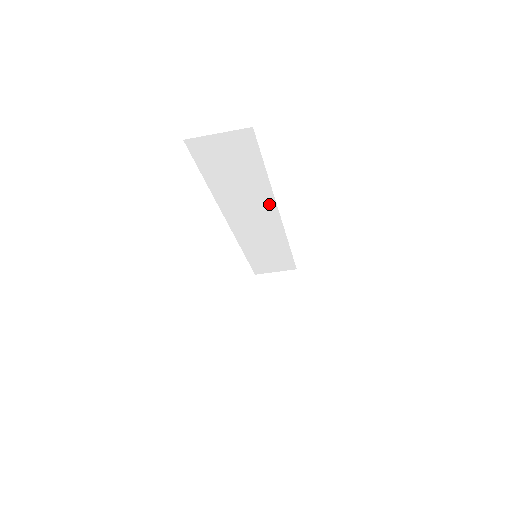
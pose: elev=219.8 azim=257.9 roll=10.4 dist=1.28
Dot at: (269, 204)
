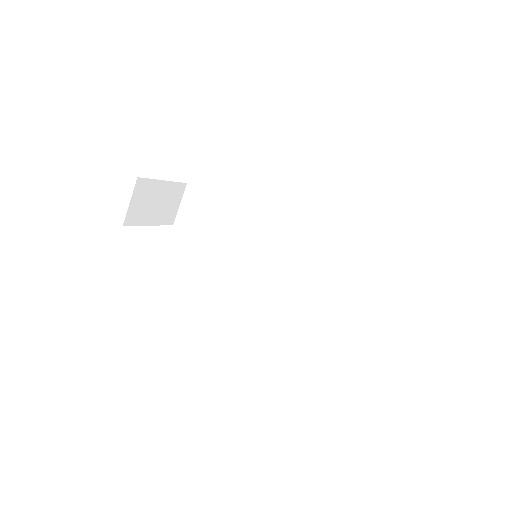
Dot at: (260, 226)
